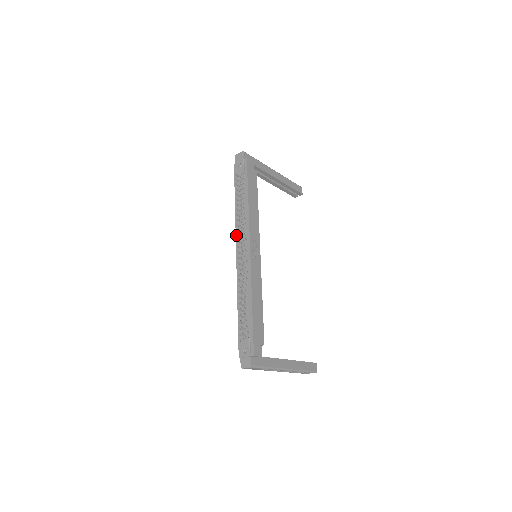
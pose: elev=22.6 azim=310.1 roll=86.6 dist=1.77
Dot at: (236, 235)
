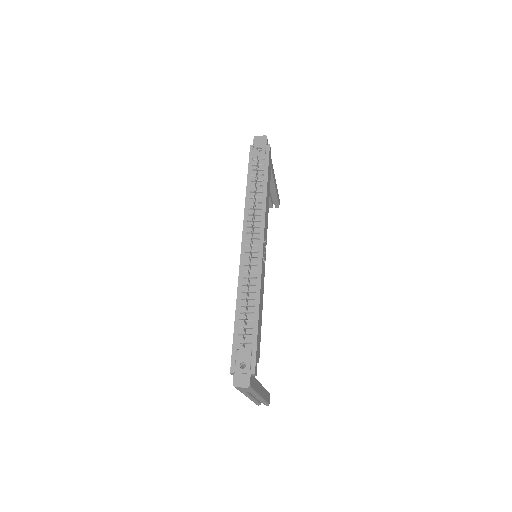
Dot at: (251, 224)
